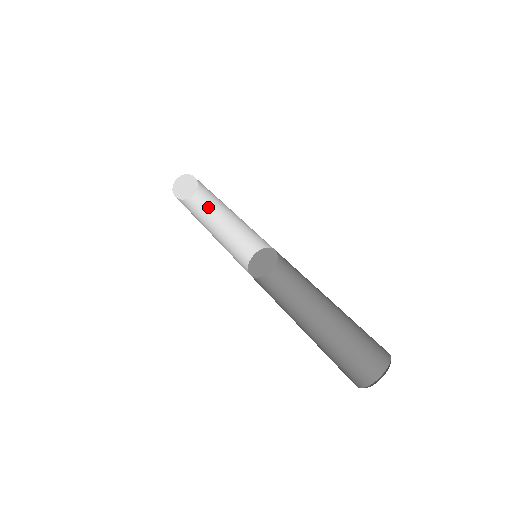
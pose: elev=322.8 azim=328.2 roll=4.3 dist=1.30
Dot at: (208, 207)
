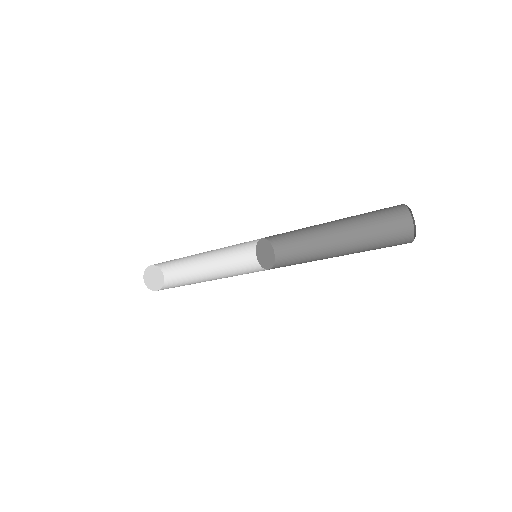
Dot at: occluded
